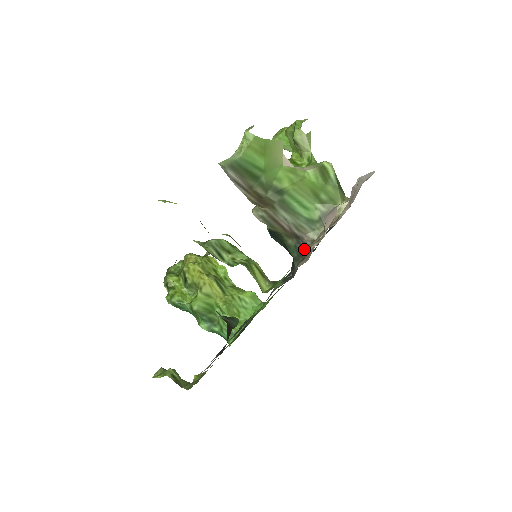
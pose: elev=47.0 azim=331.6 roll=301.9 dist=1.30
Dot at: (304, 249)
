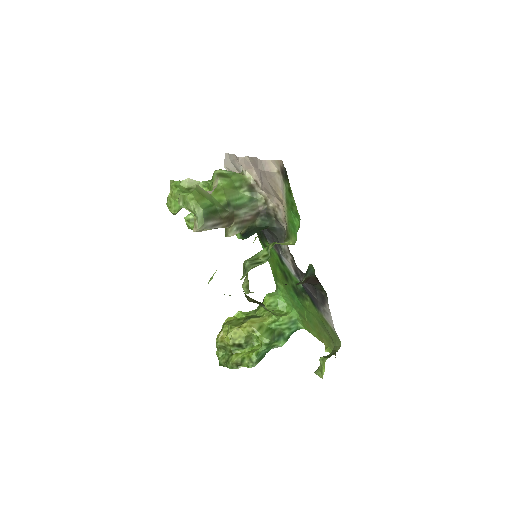
Dot at: (268, 212)
